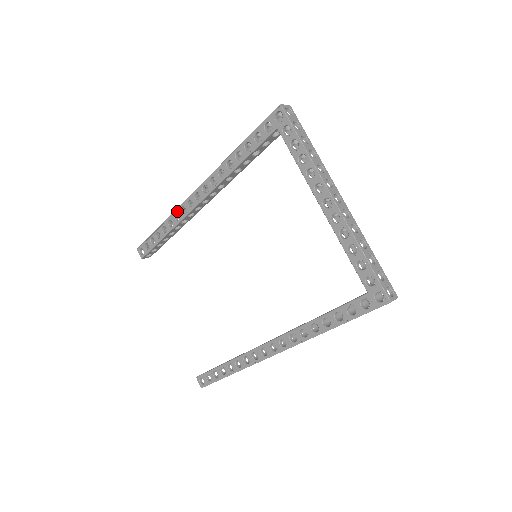
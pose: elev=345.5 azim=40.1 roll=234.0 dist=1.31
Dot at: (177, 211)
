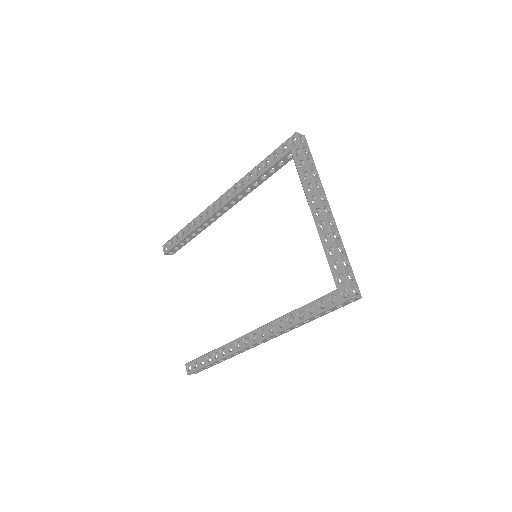
Dot at: (201, 214)
